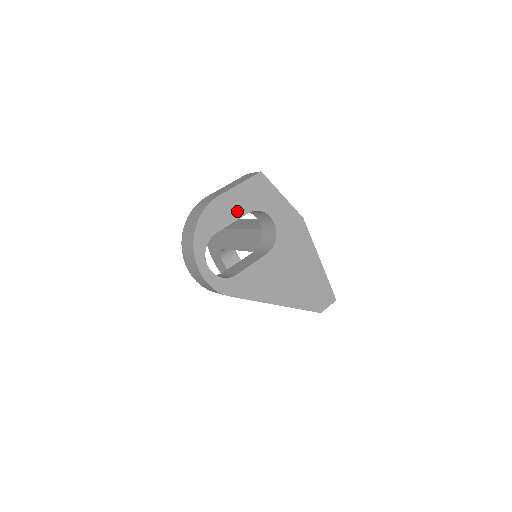
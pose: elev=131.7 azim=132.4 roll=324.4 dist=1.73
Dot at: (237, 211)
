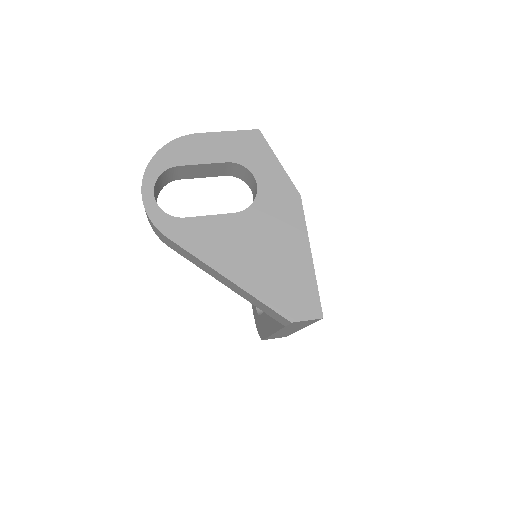
Dot at: (213, 155)
